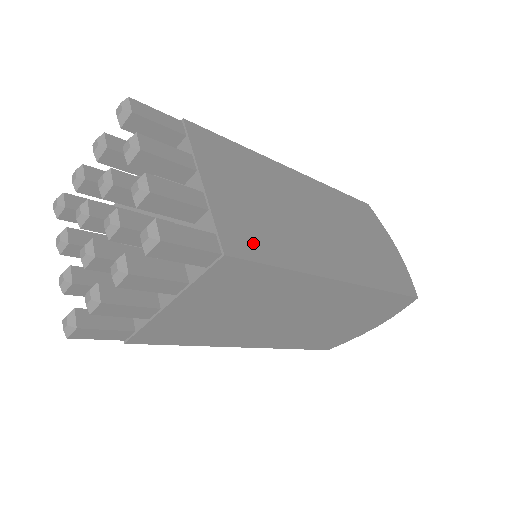
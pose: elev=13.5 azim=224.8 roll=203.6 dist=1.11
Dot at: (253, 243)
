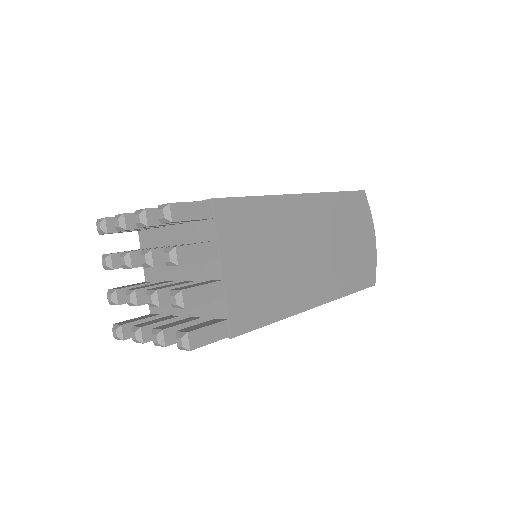
Dot at: (253, 313)
